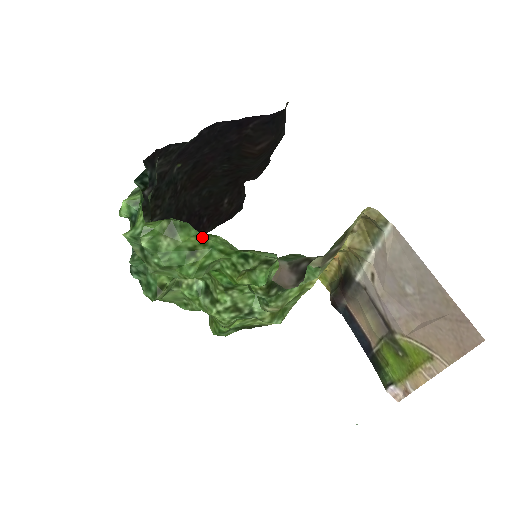
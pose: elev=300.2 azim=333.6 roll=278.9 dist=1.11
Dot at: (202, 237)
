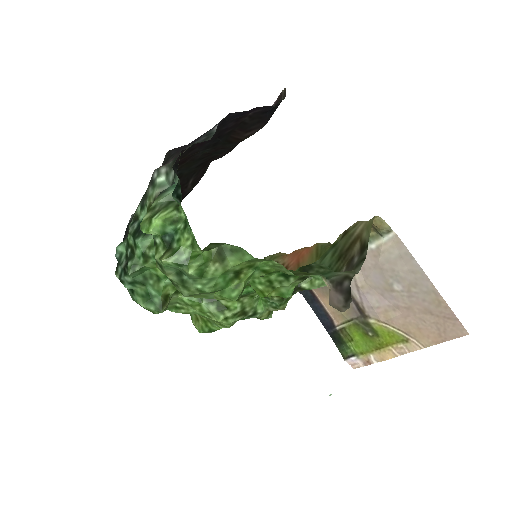
Dot at: (253, 261)
